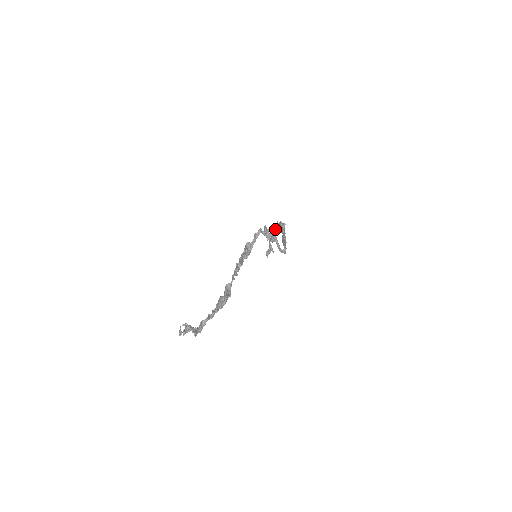
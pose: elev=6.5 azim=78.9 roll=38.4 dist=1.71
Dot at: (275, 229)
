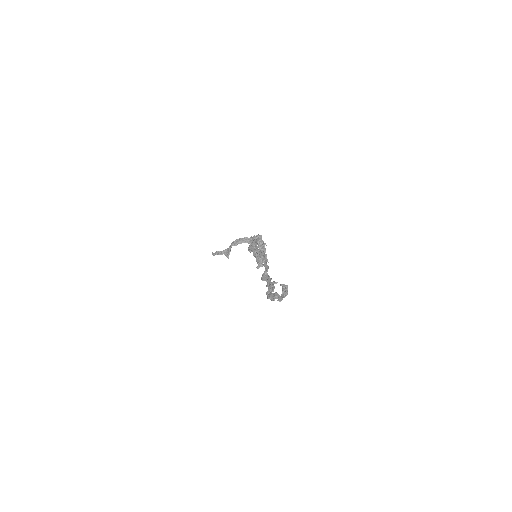
Dot at: (246, 241)
